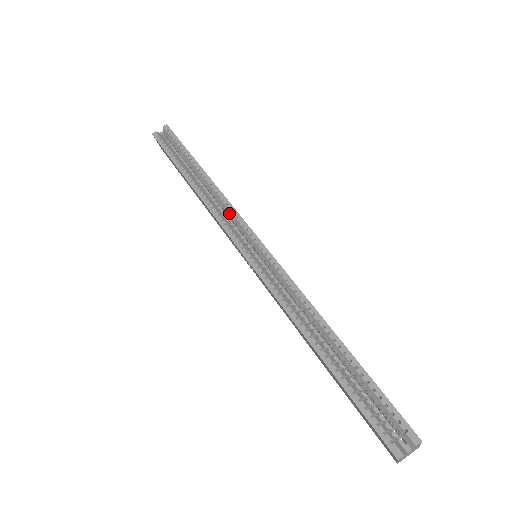
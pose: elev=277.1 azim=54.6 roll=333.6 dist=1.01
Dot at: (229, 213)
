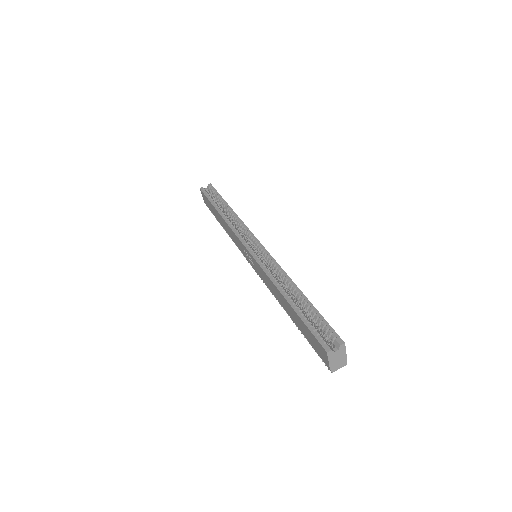
Dot at: (242, 229)
